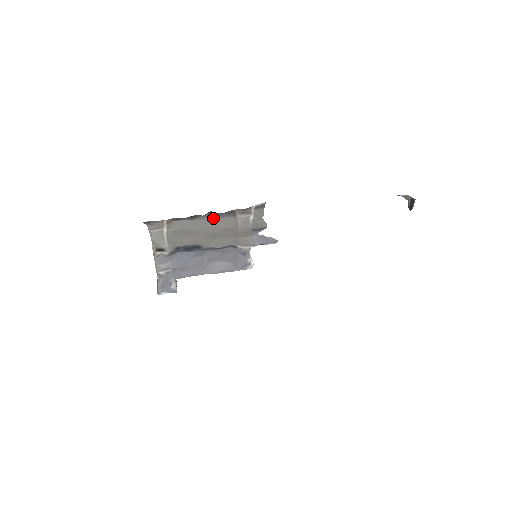
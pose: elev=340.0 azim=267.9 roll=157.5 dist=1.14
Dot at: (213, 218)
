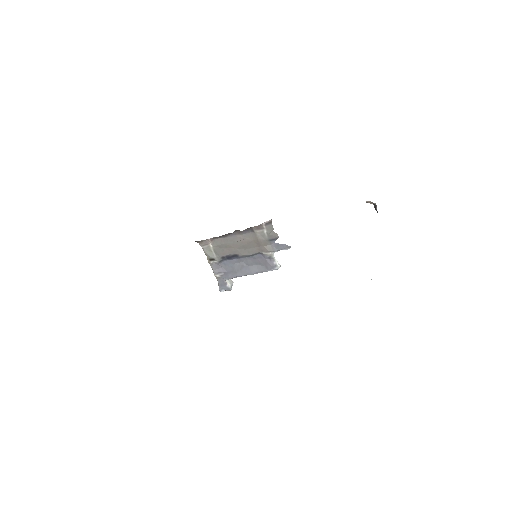
Dot at: (240, 234)
